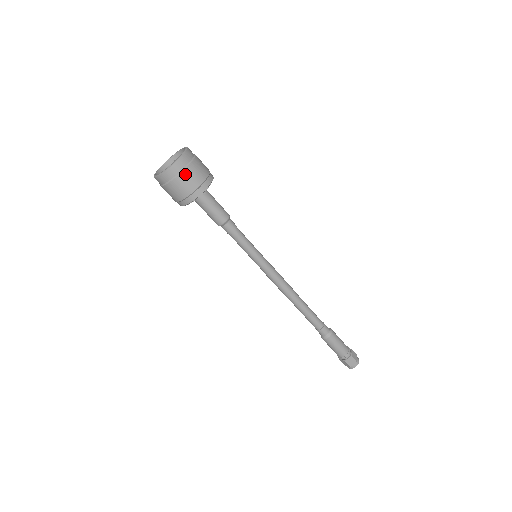
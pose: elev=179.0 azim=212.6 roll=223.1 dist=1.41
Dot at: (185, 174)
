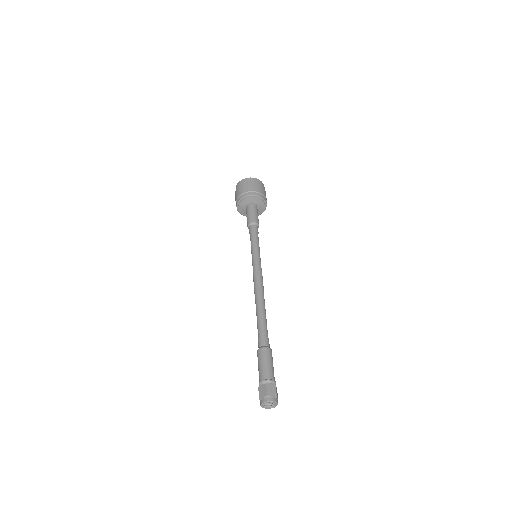
Dot at: (243, 185)
